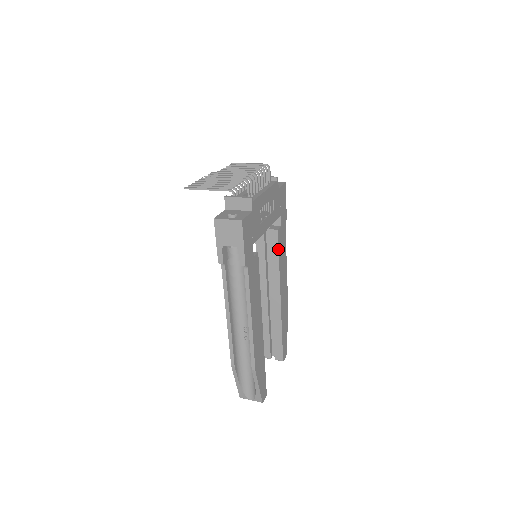
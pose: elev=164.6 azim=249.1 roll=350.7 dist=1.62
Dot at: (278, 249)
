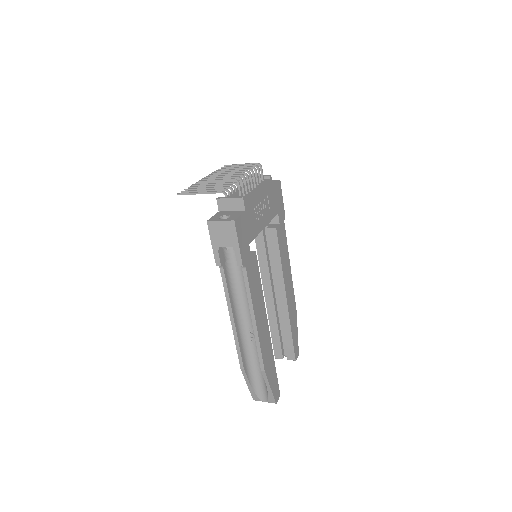
Dot at: (278, 247)
